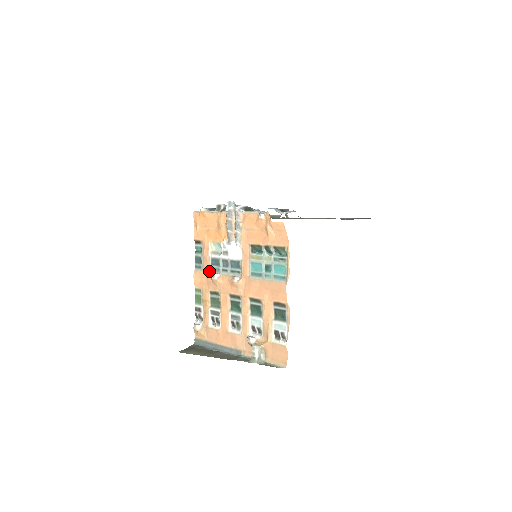
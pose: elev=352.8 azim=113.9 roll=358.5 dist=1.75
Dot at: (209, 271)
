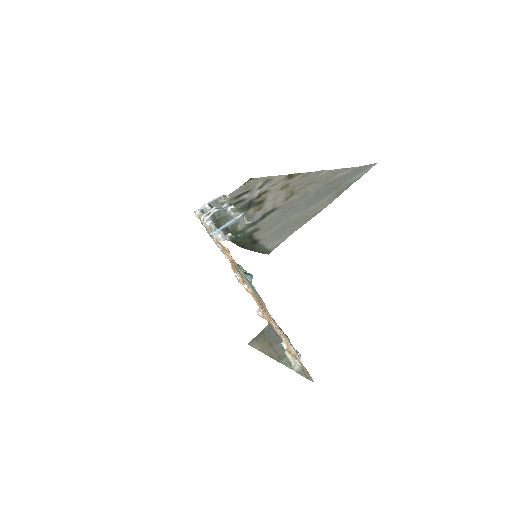
Dot at: (235, 269)
